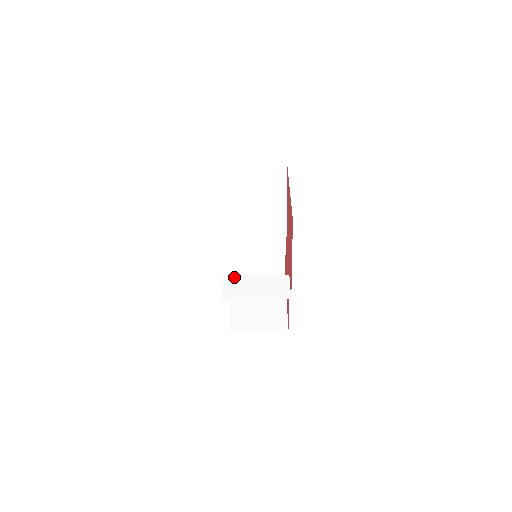
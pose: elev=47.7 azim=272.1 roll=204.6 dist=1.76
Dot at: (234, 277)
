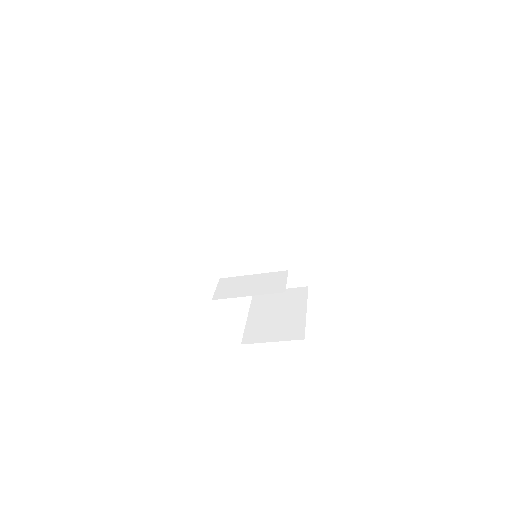
Dot at: (230, 278)
